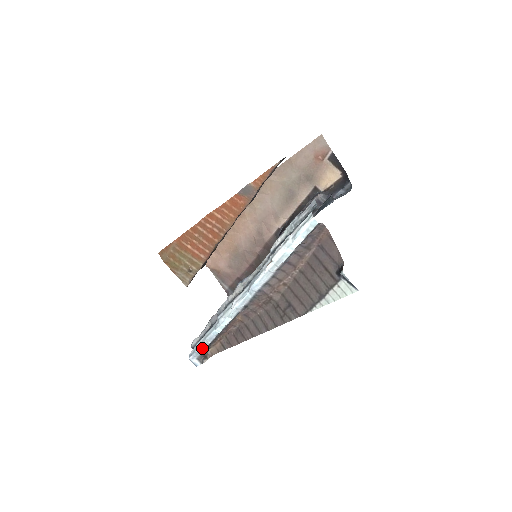
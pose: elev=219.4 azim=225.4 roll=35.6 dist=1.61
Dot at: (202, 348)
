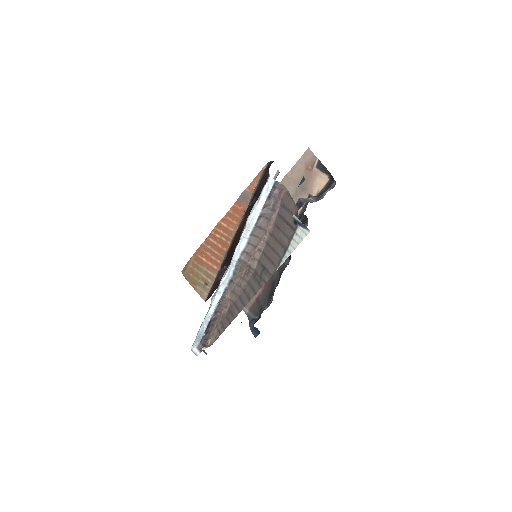
Dot at: (200, 334)
